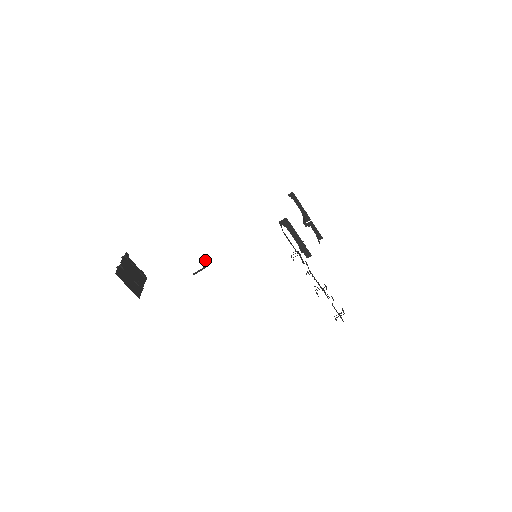
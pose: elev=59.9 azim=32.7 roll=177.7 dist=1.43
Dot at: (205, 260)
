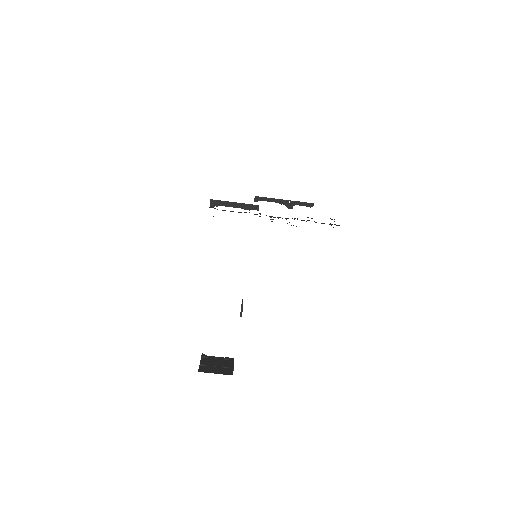
Dot at: occluded
